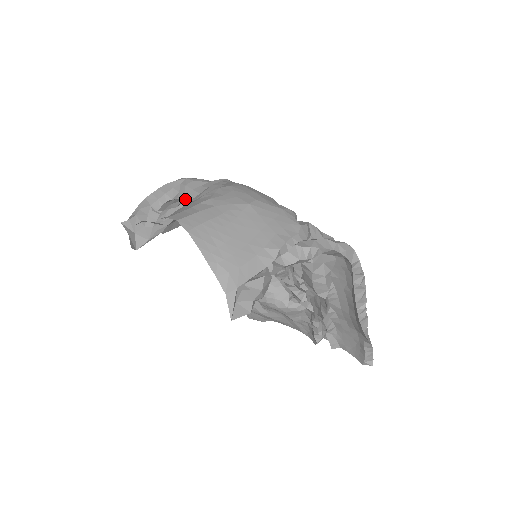
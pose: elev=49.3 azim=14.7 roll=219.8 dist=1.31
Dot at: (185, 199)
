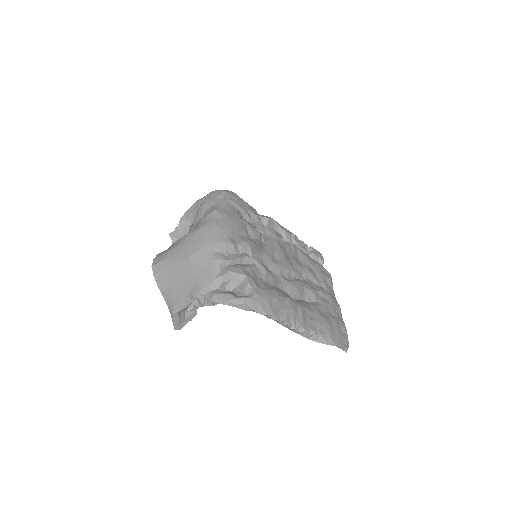
Dot at: (196, 222)
